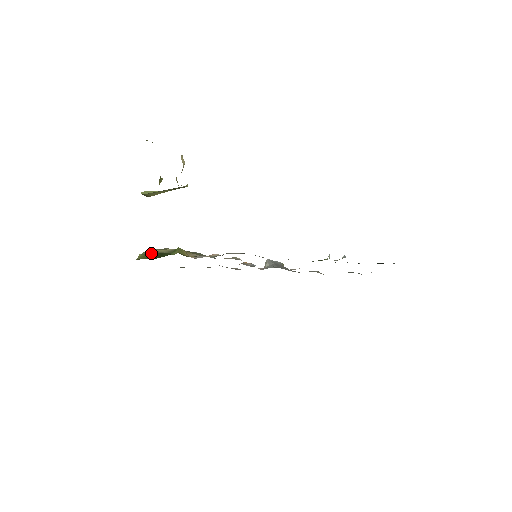
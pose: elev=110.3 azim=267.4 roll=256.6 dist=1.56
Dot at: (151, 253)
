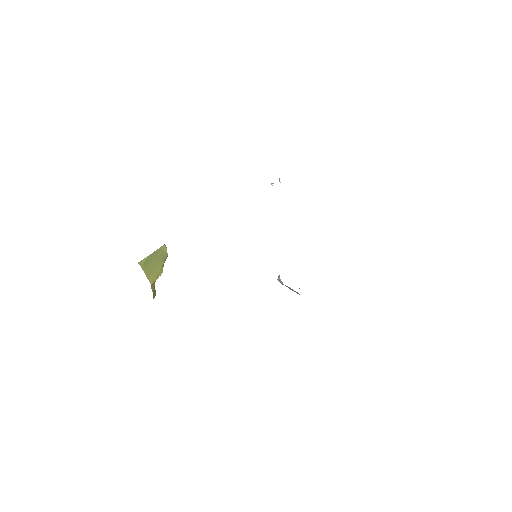
Dot at: occluded
